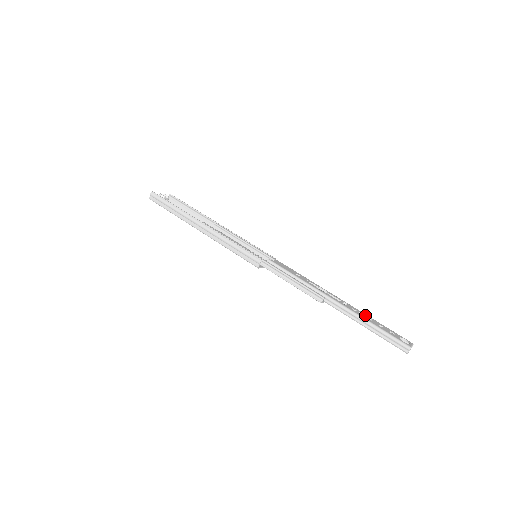
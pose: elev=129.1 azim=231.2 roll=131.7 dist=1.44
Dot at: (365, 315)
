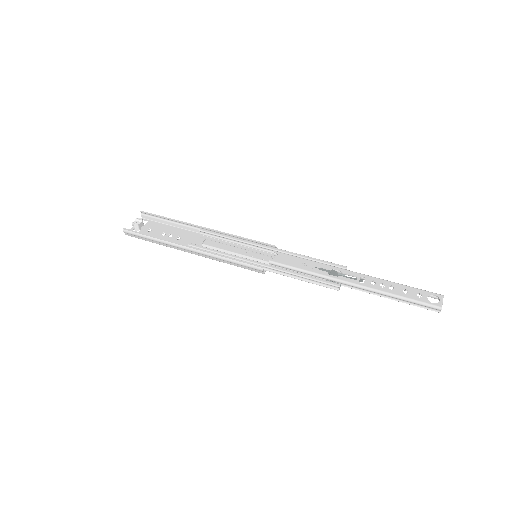
Dot at: (386, 284)
